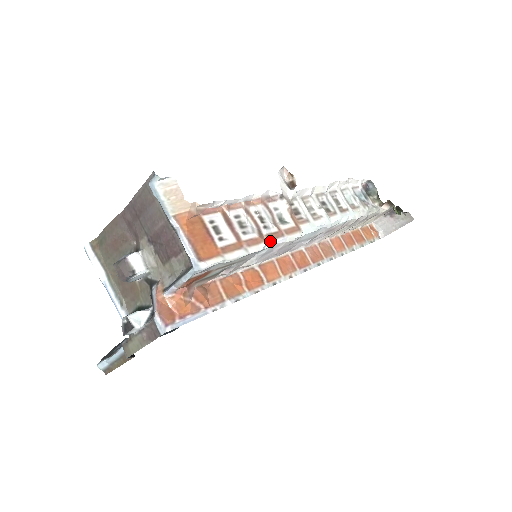
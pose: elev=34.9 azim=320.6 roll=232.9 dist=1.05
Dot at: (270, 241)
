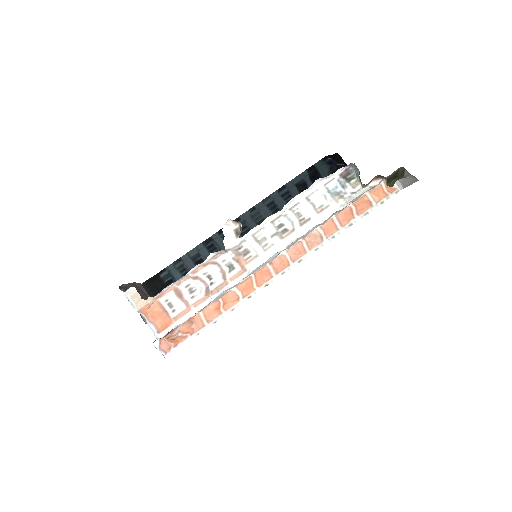
Dot at: (215, 295)
